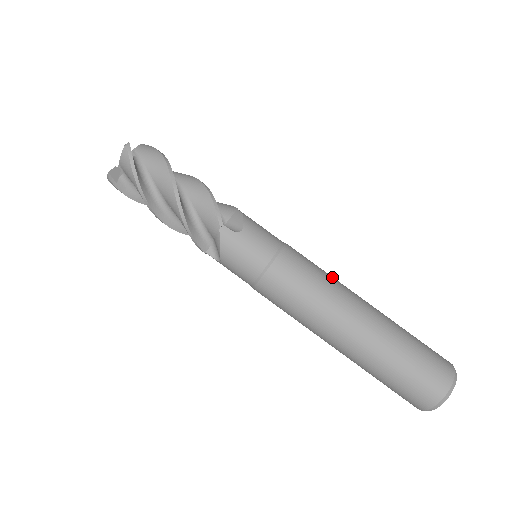
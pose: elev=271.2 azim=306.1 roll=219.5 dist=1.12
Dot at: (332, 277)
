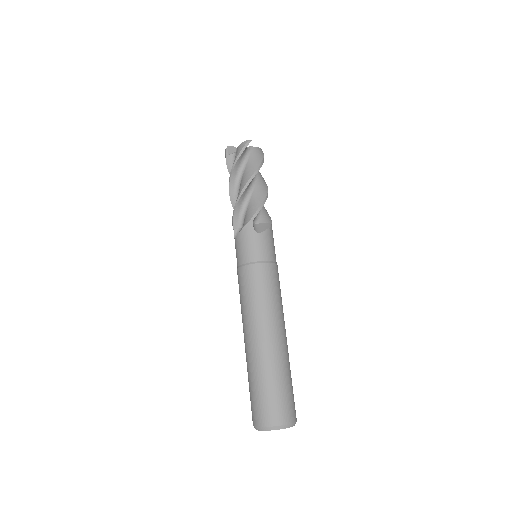
Dot at: (281, 305)
